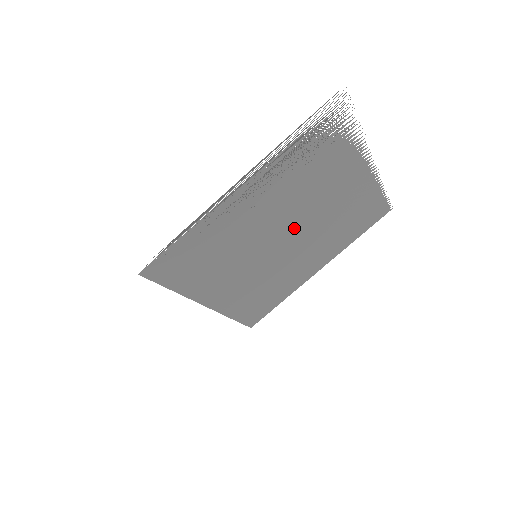
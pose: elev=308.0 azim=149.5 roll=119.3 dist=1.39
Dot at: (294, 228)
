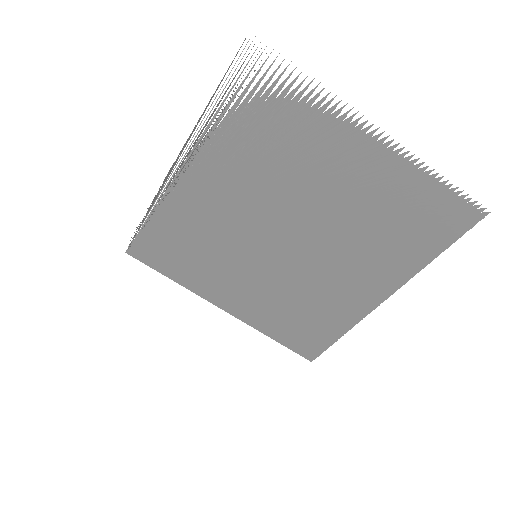
Dot at: (293, 225)
